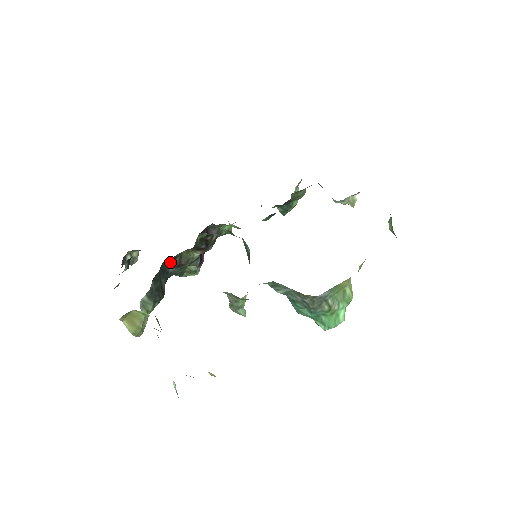
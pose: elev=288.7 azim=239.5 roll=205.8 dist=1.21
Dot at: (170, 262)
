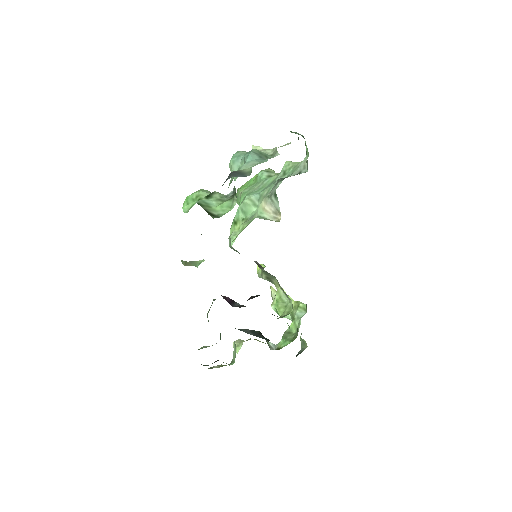
Dot at: occluded
